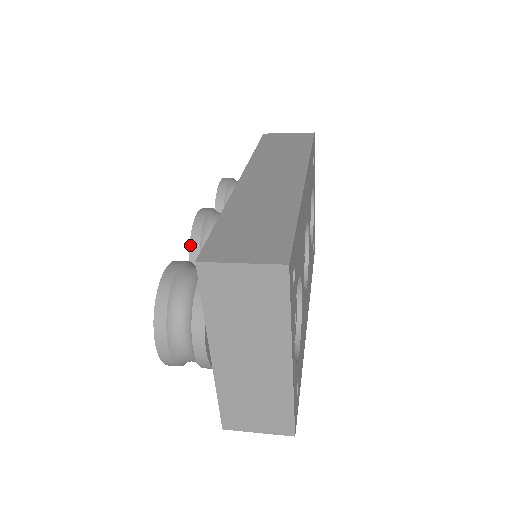
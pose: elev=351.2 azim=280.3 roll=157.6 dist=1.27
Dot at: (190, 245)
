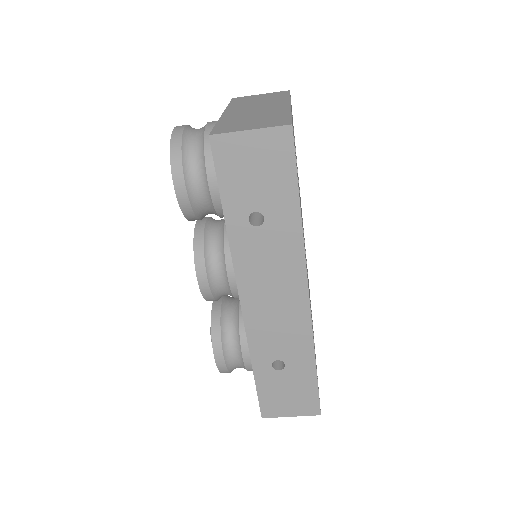
Dot at: occluded
